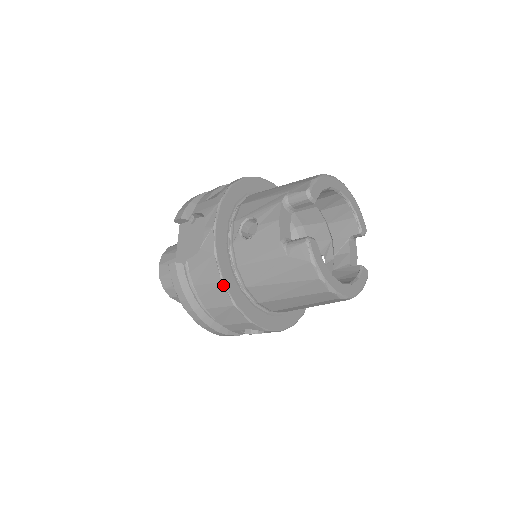
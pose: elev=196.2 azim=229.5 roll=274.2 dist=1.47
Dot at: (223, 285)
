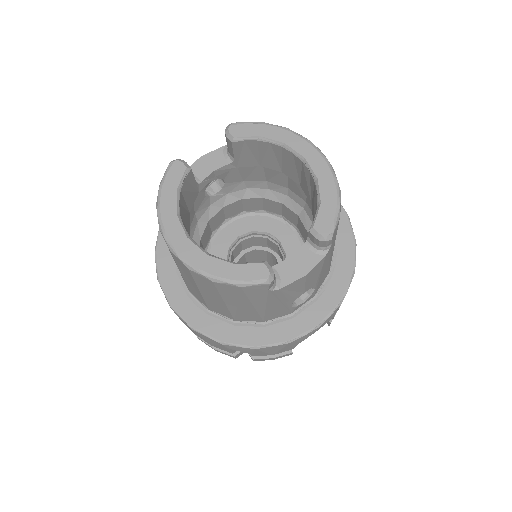
Dot at: occluded
